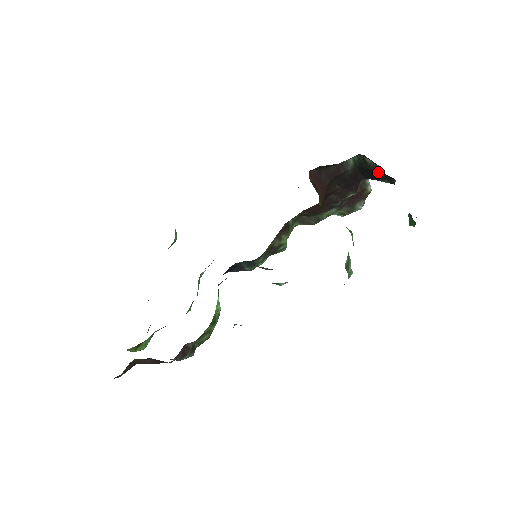
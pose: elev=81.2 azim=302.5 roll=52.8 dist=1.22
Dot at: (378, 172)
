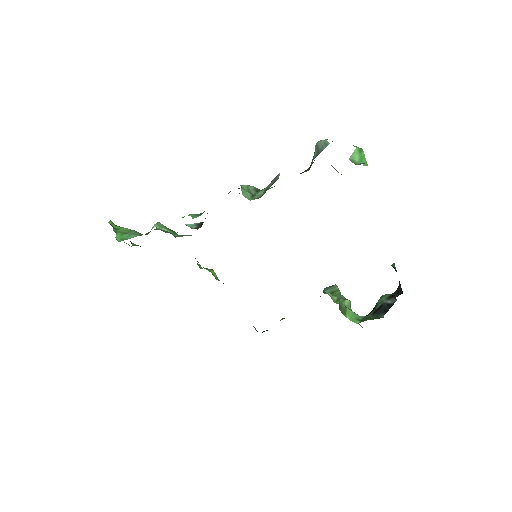
Dot at: occluded
